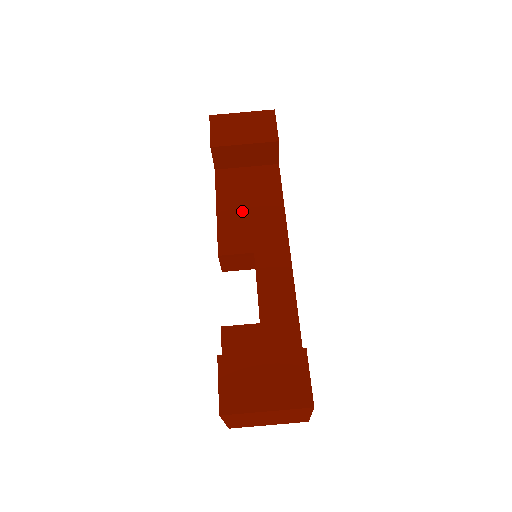
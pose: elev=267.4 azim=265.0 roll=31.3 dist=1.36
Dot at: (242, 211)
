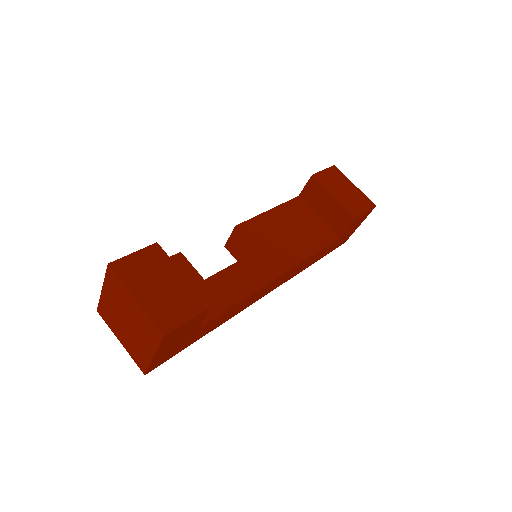
Dot at: (283, 228)
